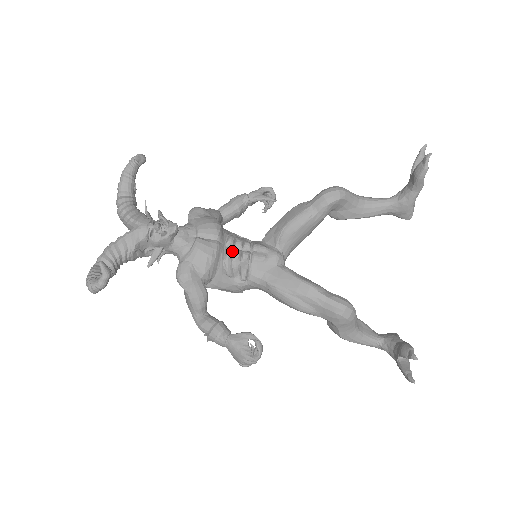
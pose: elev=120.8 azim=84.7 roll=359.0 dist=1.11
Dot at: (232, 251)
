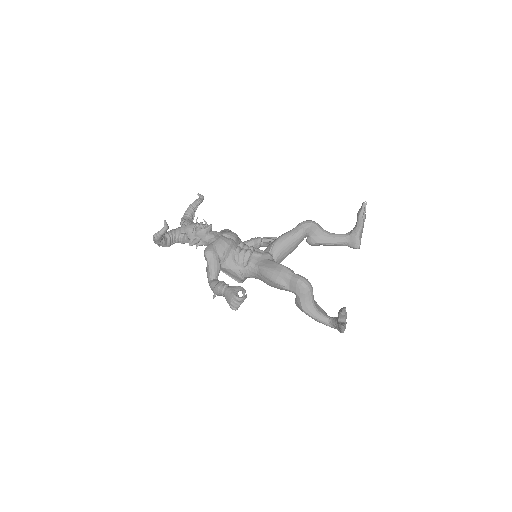
Dot at: (241, 248)
